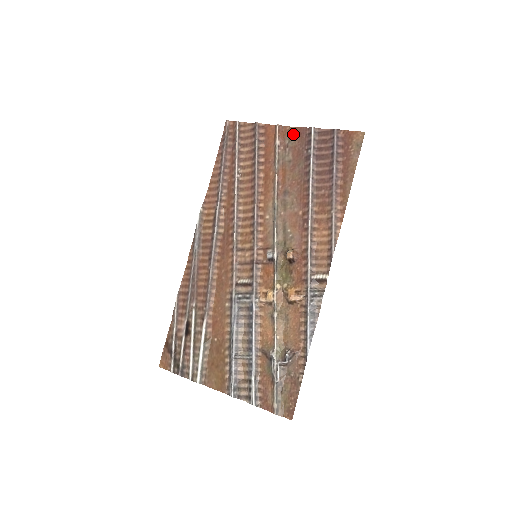
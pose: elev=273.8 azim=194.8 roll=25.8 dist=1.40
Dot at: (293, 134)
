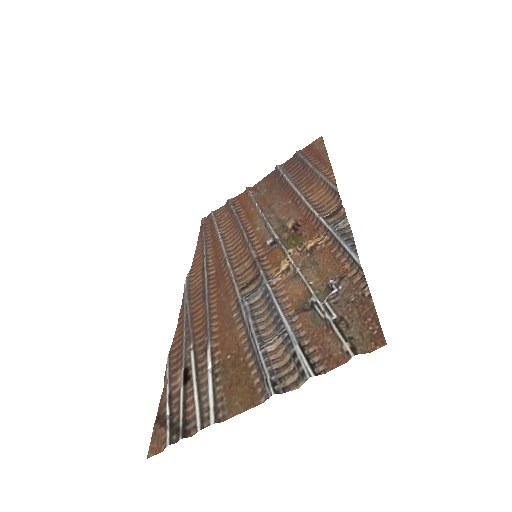
Dot at: (262, 182)
